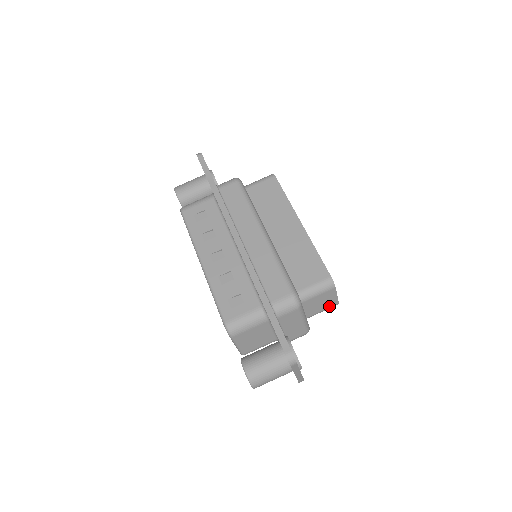
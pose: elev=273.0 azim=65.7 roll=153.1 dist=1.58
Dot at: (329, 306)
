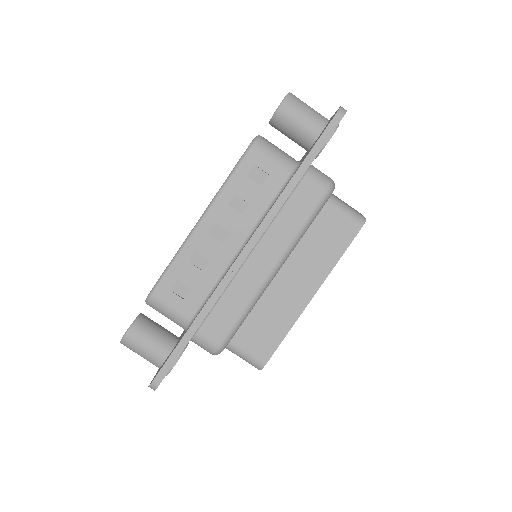
Dot at: occluded
